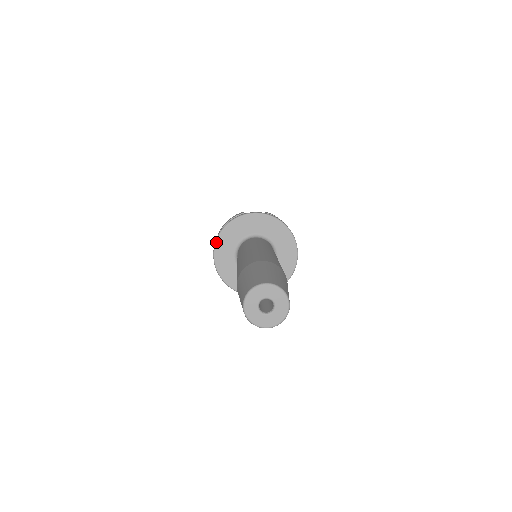
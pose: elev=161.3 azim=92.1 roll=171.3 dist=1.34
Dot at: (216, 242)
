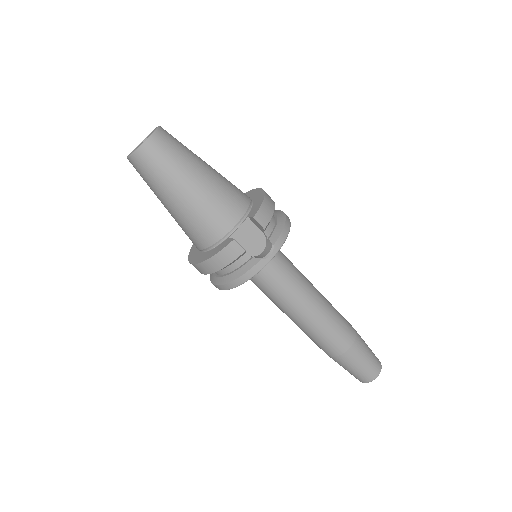
Dot at: occluded
